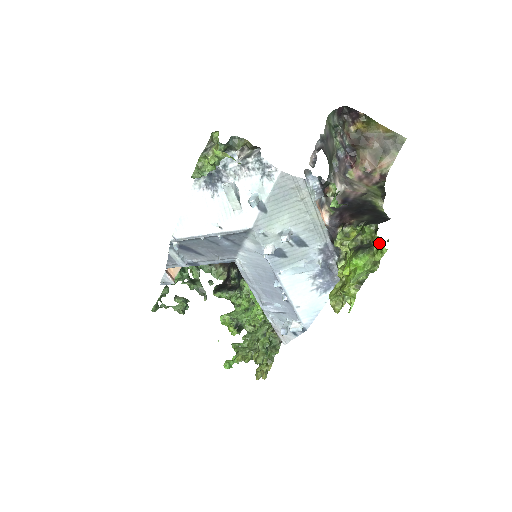
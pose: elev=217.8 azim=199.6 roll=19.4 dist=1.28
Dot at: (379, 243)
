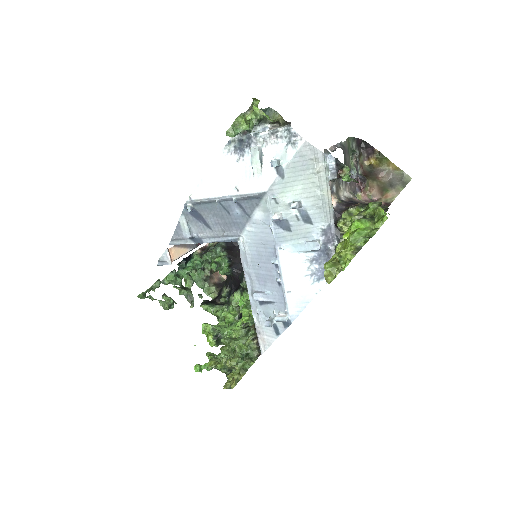
Dot at: (381, 215)
